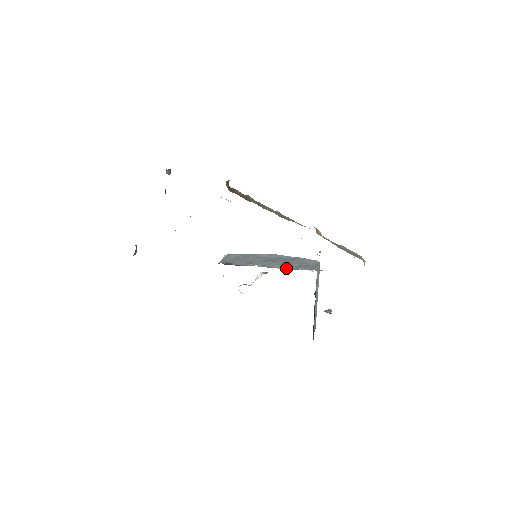
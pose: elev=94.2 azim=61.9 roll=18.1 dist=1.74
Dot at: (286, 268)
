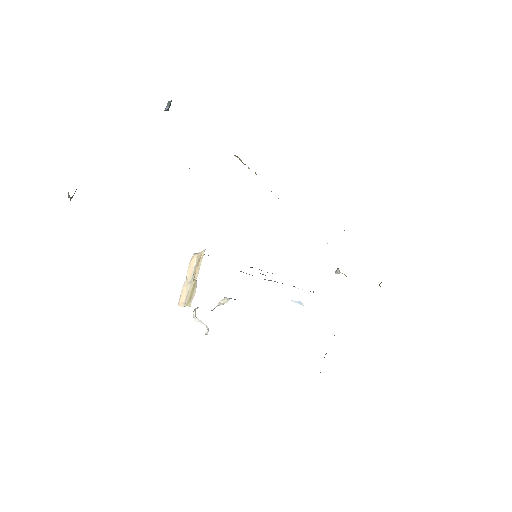
Dot at: occluded
